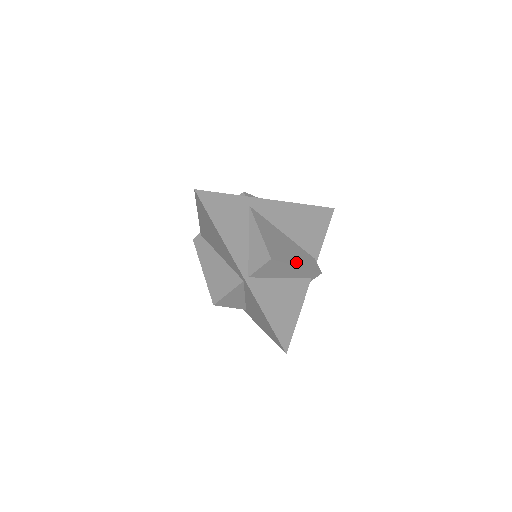
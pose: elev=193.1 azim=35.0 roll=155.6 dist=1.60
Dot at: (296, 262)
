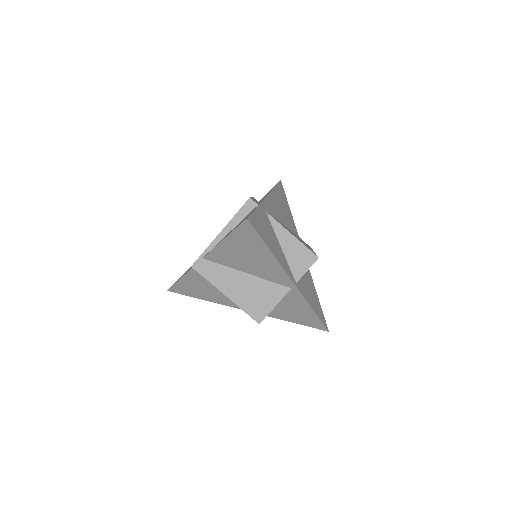
Dot at: (310, 248)
